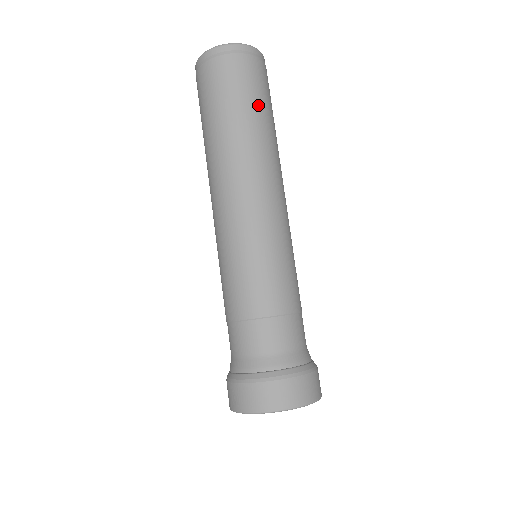
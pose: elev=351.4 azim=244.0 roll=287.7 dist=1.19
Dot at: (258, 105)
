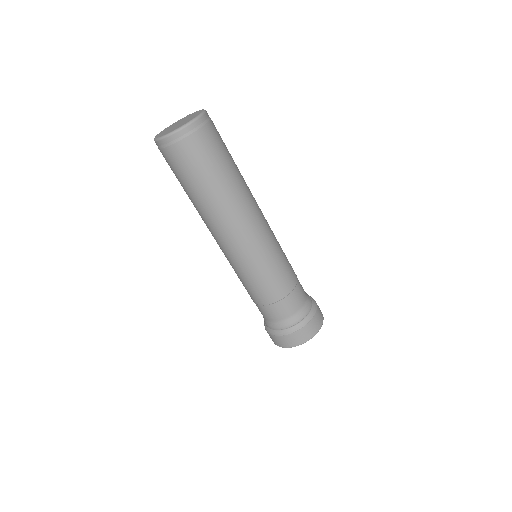
Dot at: (230, 159)
